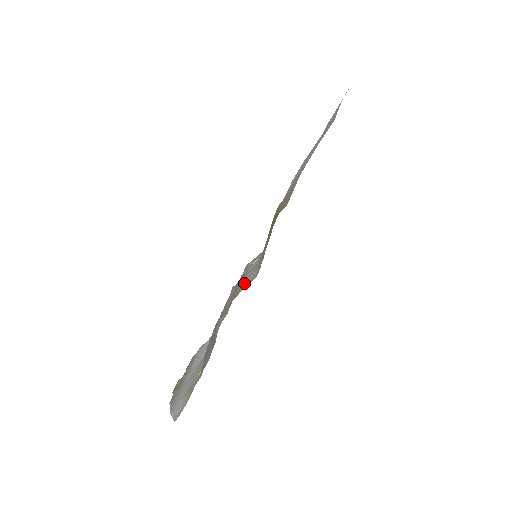
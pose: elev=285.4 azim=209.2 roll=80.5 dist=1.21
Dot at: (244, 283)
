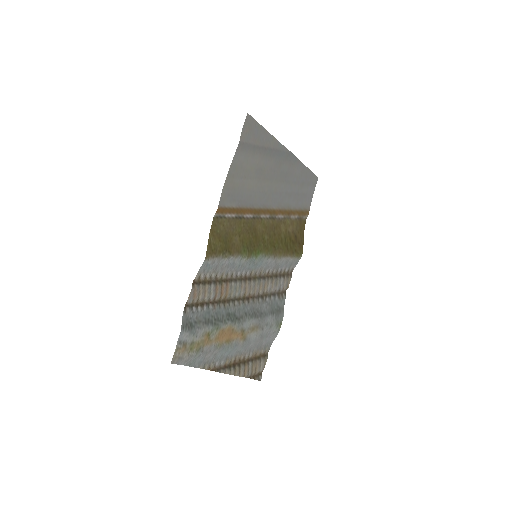
Dot at: (217, 271)
